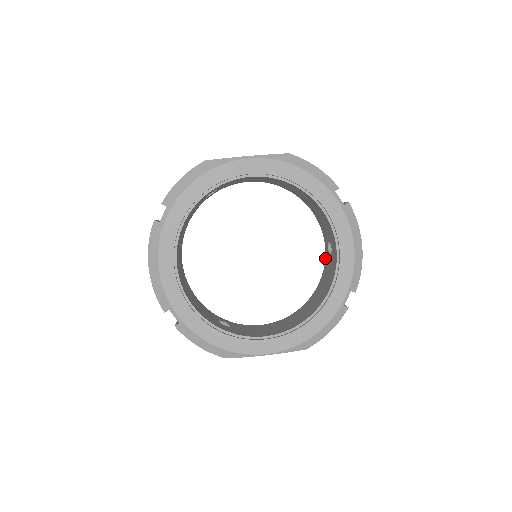
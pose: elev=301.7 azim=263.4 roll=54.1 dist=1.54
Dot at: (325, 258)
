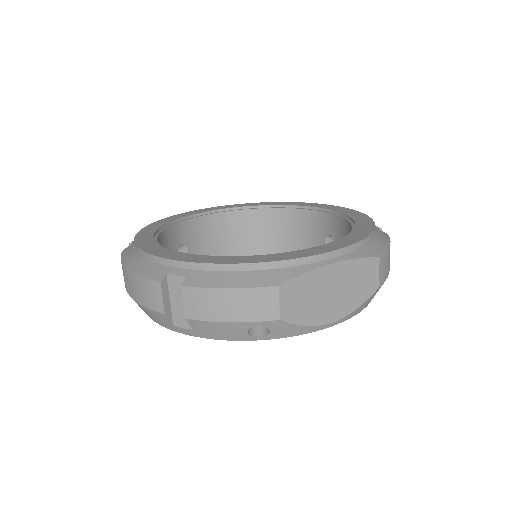
Dot at: occluded
